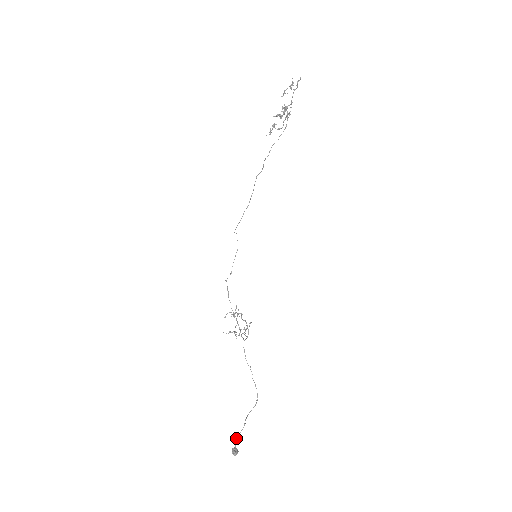
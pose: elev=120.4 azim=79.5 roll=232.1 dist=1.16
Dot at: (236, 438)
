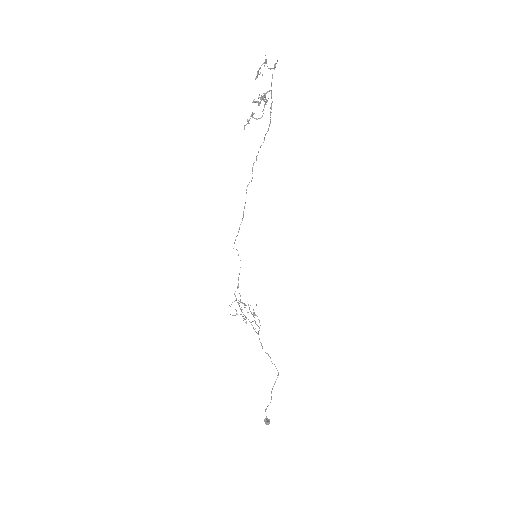
Dot at: occluded
